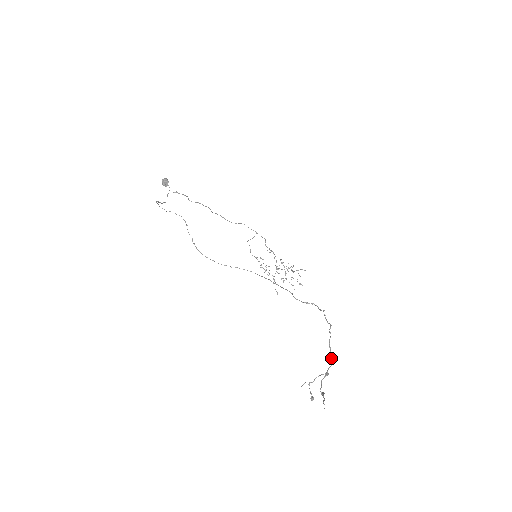
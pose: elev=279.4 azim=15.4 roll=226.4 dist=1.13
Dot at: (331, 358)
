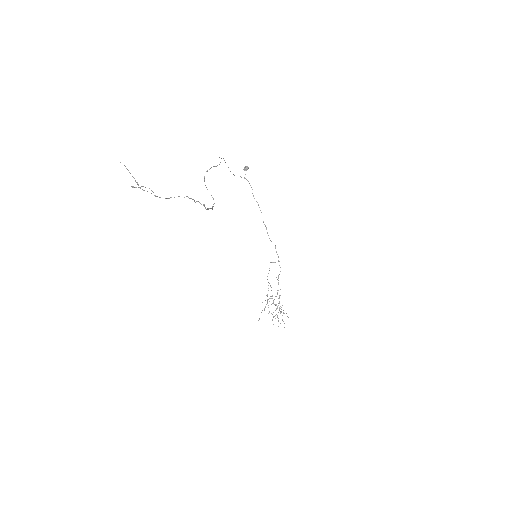
Dot at: (169, 198)
